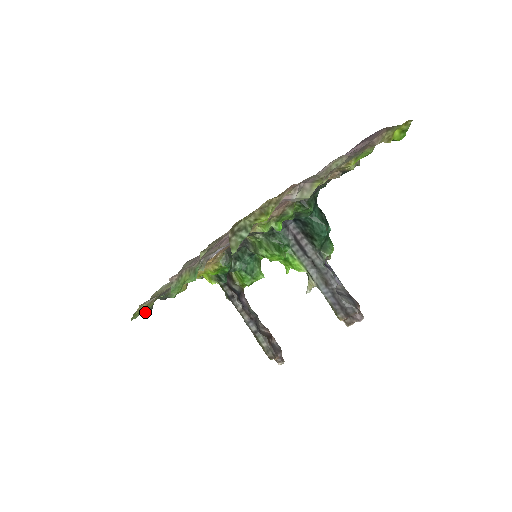
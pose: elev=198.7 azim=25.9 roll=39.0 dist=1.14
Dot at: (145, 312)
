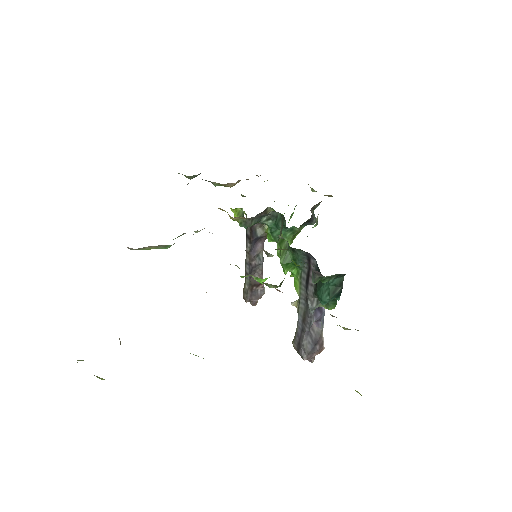
Dot at: (186, 177)
